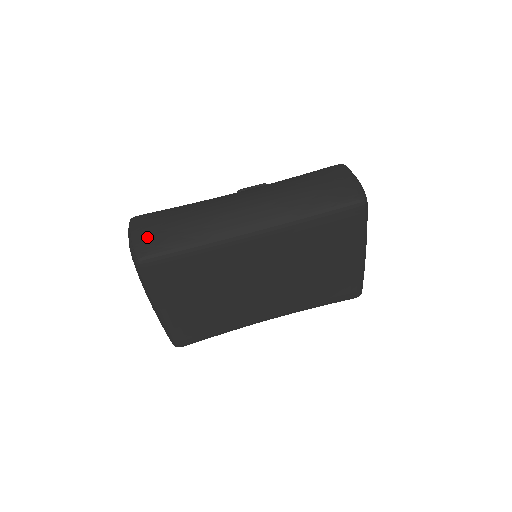
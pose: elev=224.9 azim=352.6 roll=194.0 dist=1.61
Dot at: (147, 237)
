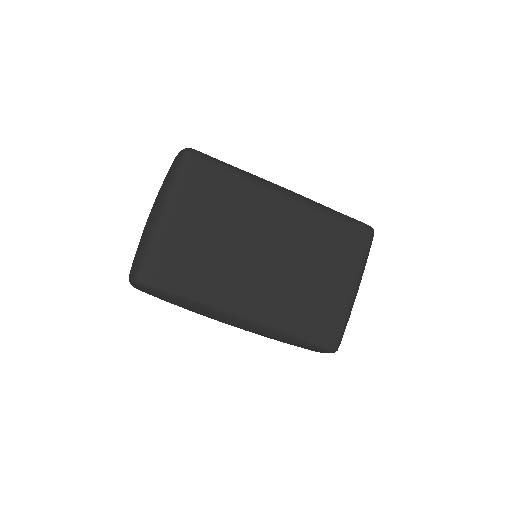
Dot at: occluded
